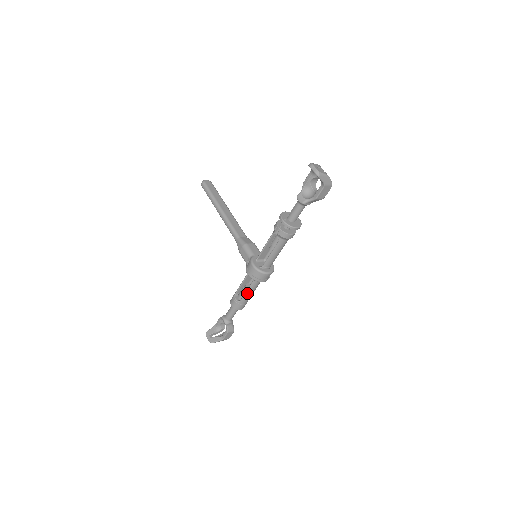
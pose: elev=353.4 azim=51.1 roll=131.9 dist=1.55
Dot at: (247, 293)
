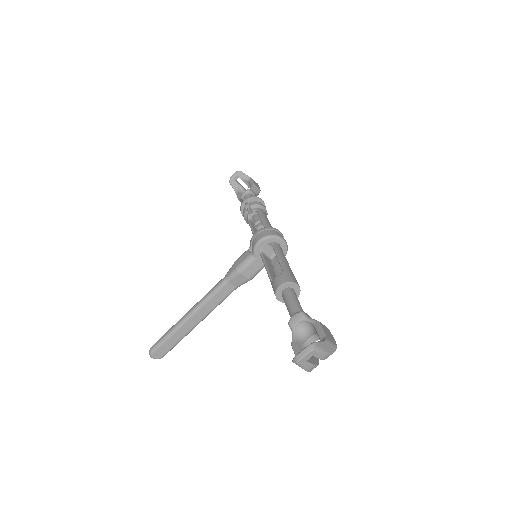
Dot at: (281, 259)
